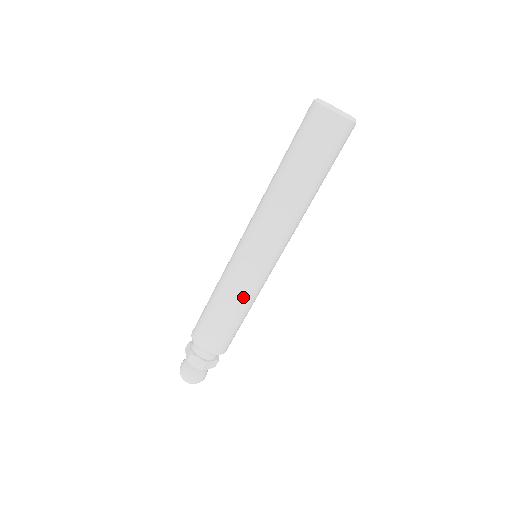
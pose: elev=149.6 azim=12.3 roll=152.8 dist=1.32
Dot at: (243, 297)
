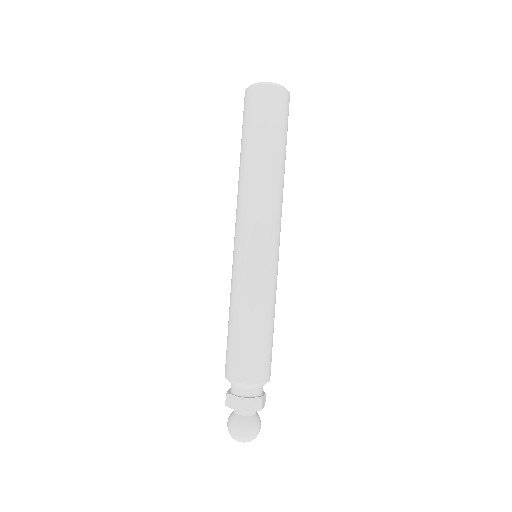
Dot at: (248, 297)
